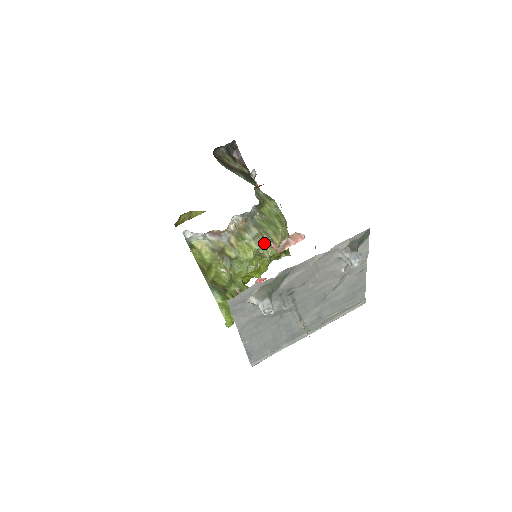
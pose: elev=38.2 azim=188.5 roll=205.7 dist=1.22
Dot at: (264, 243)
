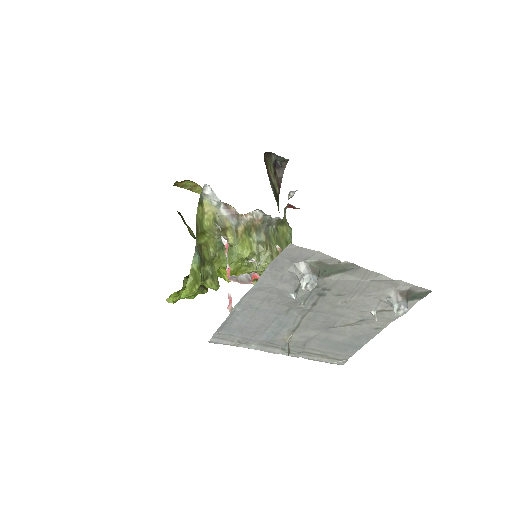
Dot at: (263, 254)
